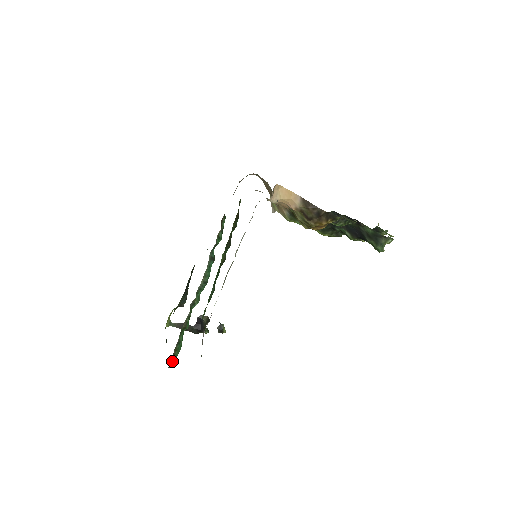
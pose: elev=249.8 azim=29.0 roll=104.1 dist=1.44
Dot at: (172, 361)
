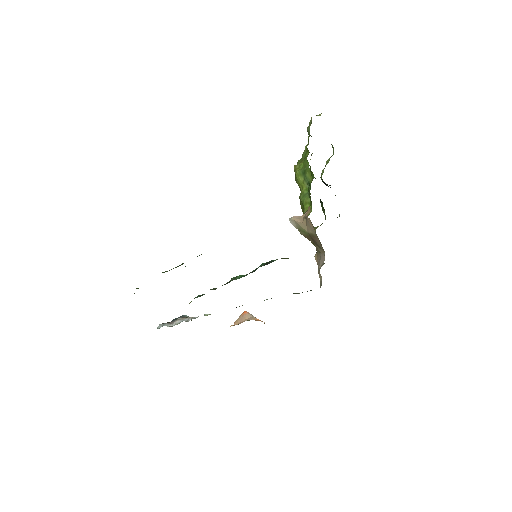
Dot at: occluded
